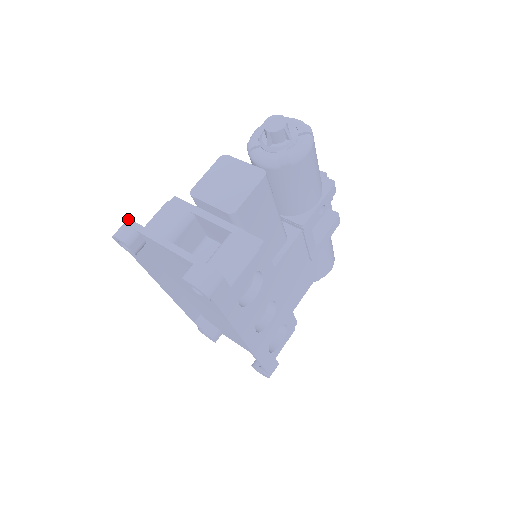
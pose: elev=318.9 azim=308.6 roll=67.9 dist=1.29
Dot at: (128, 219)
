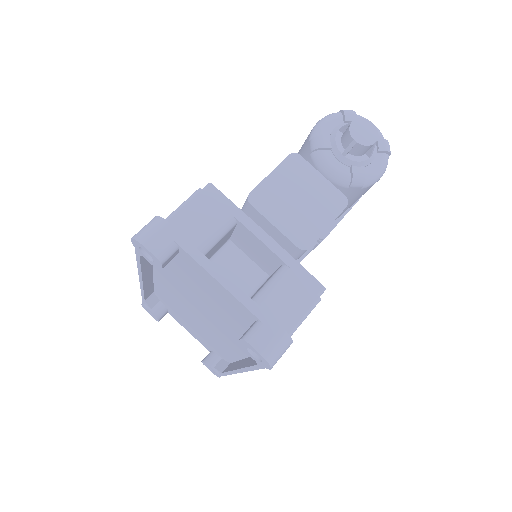
Dot at: (162, 219)
